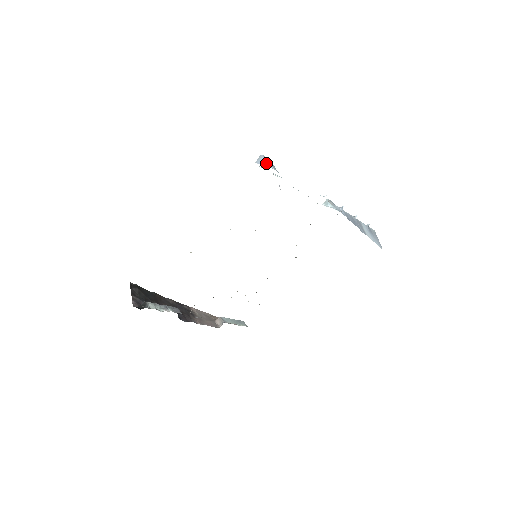
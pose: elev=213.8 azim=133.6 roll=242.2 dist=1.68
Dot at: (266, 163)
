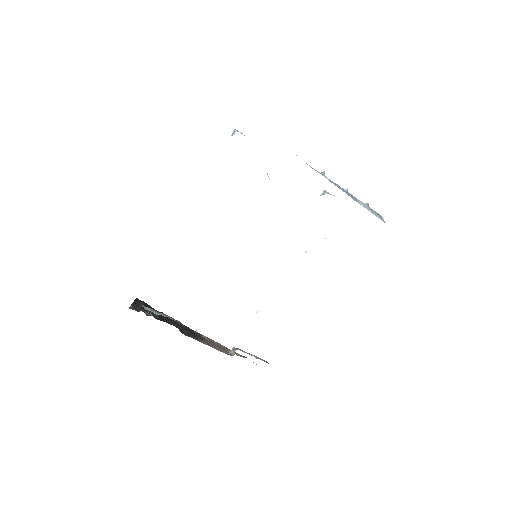
Dot at: occluded
